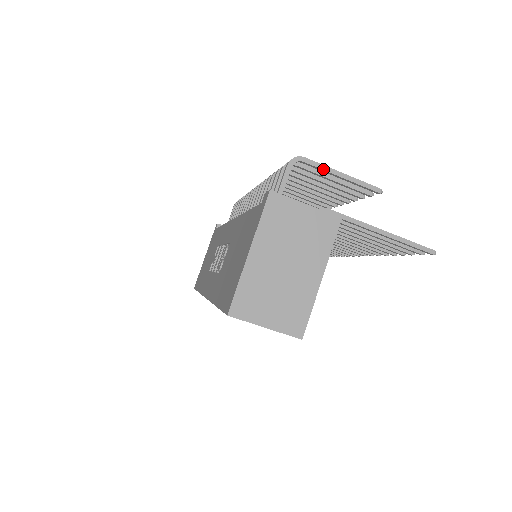
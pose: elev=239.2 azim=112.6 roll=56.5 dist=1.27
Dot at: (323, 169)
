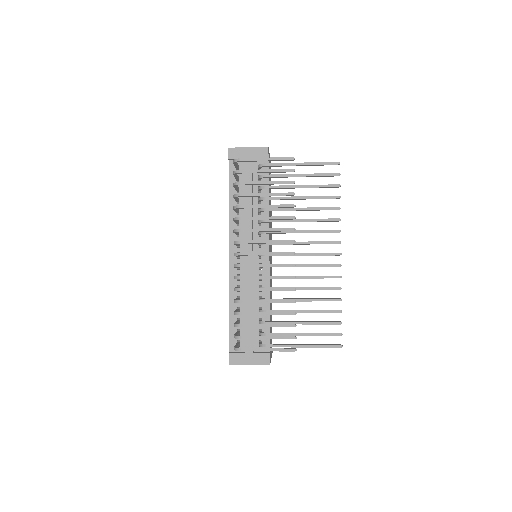
Dot at: occluded
